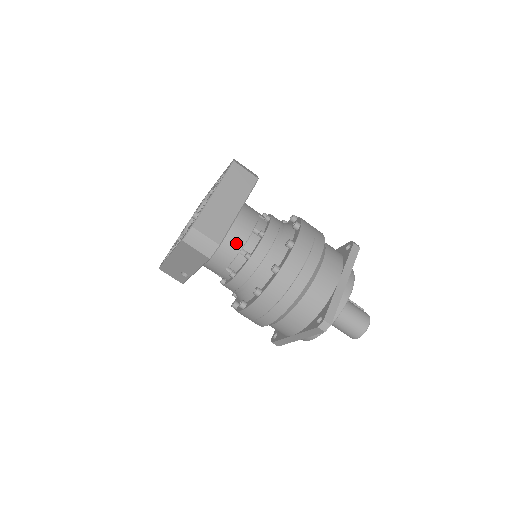
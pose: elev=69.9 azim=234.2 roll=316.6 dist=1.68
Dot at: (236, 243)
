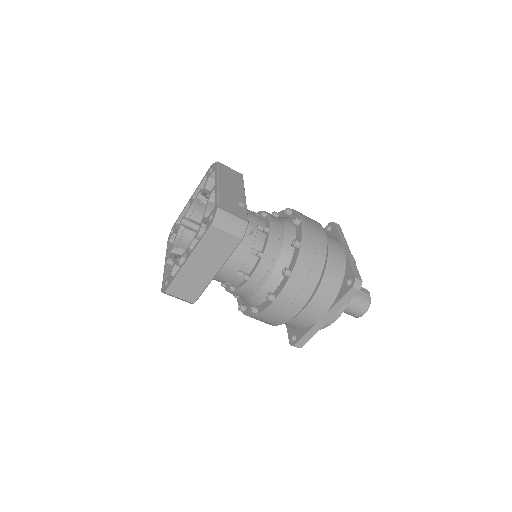
Dot at: (220, 279)
